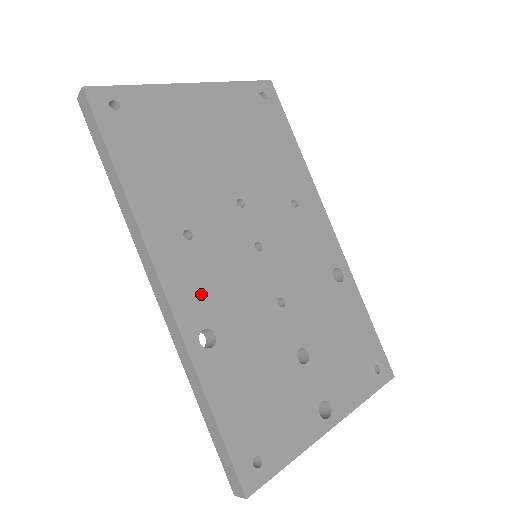
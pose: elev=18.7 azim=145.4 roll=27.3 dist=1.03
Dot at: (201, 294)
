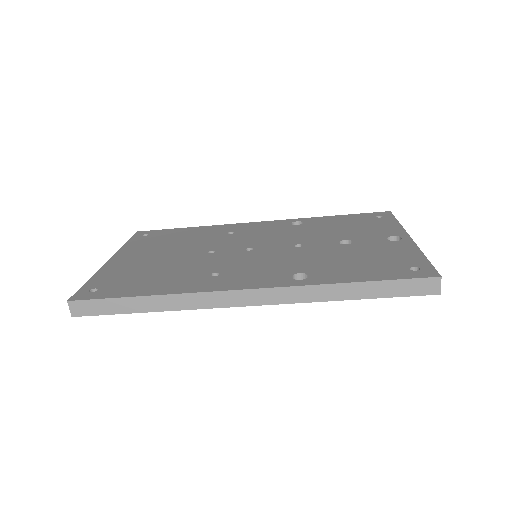
Dot at: (264, 275)
